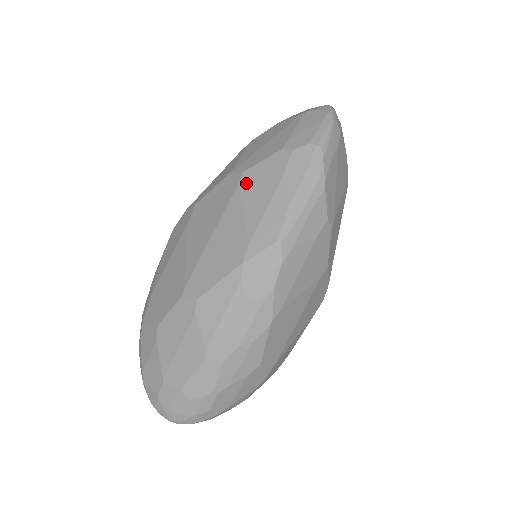
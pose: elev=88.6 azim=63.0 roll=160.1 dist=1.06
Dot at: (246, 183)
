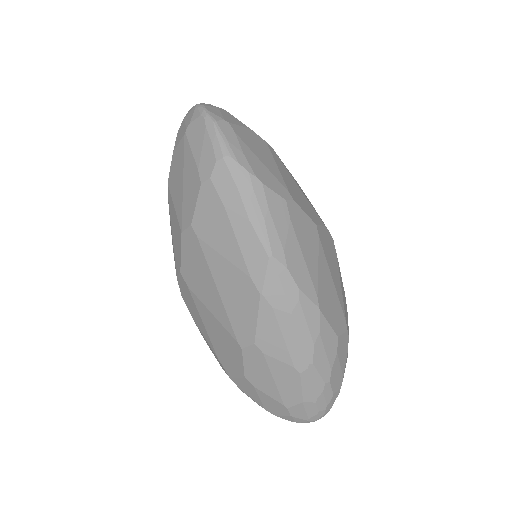
Dot at: (202, 232)
